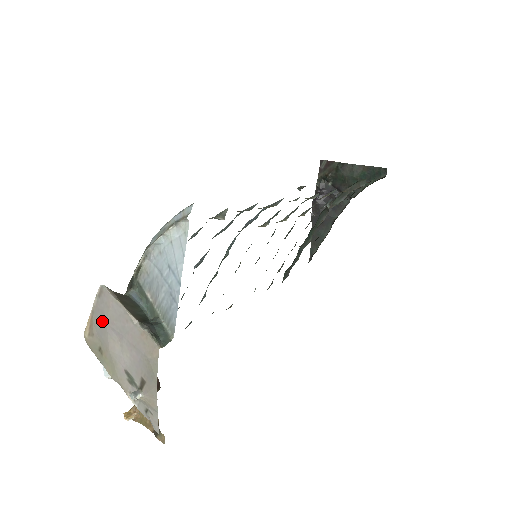
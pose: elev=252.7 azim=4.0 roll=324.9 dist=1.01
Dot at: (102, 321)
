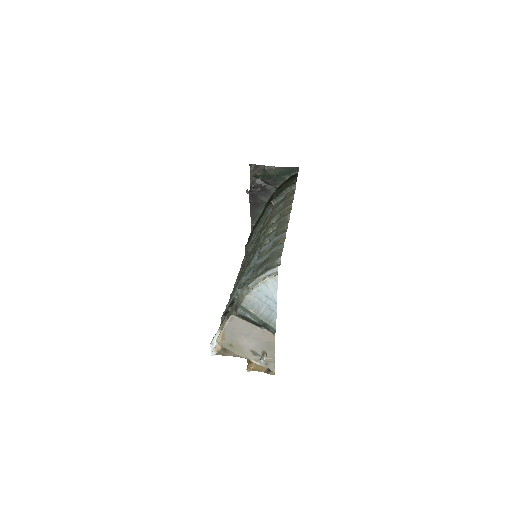
Dot at: (233, 332)
